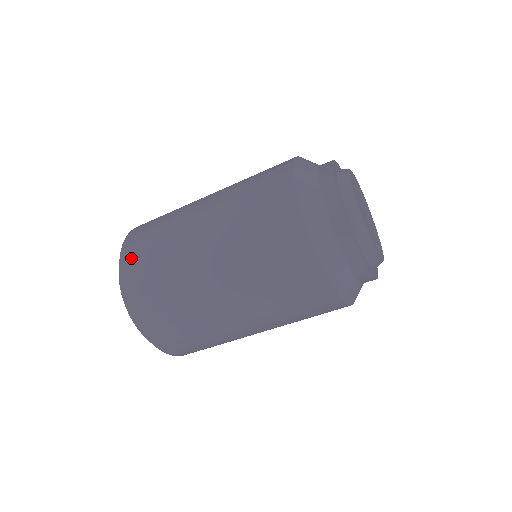
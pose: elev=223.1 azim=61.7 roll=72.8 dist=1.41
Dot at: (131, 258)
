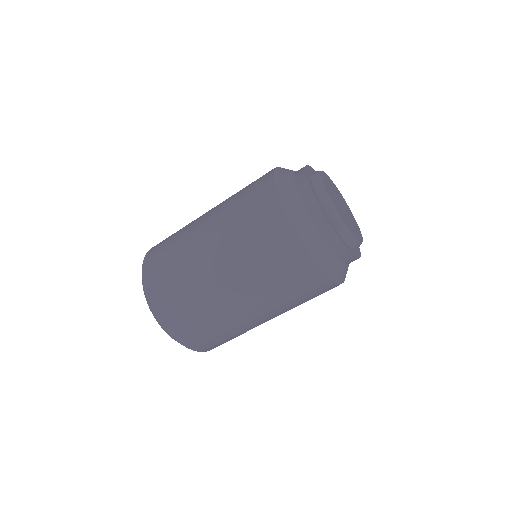
Dot at: (151, 270)
